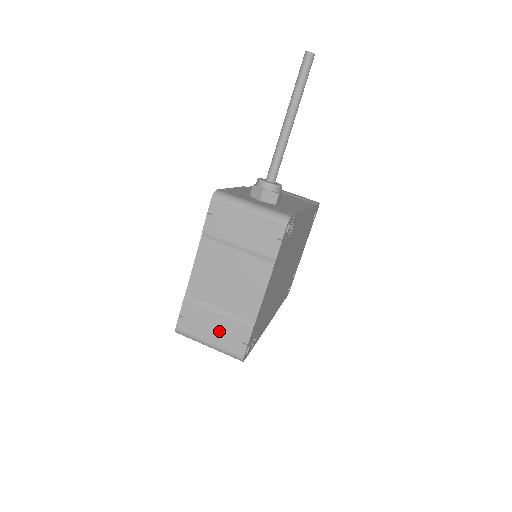
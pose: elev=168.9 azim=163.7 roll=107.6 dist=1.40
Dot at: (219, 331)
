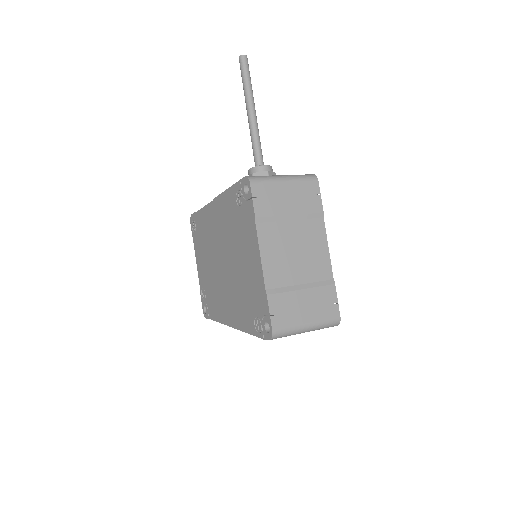
Dot at: (311, 306)
